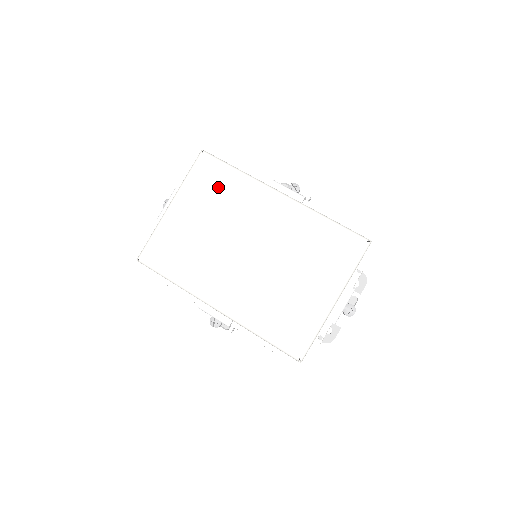
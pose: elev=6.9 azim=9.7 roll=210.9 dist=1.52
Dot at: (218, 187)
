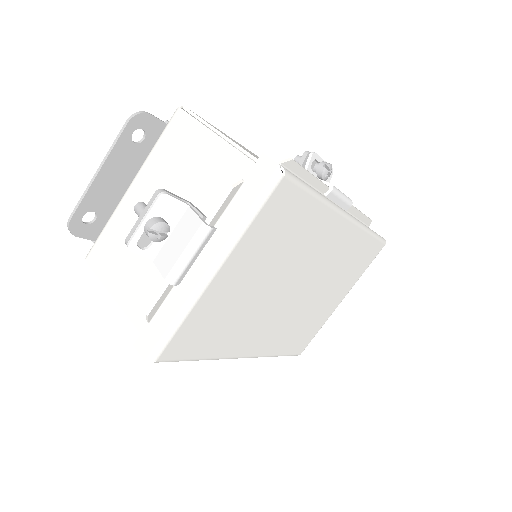
Dot at: (288, 227)
